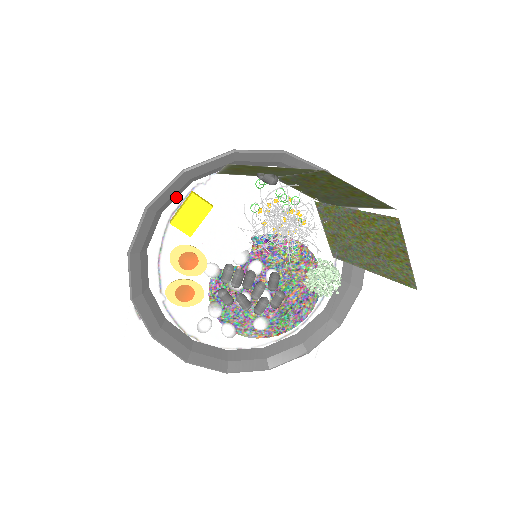
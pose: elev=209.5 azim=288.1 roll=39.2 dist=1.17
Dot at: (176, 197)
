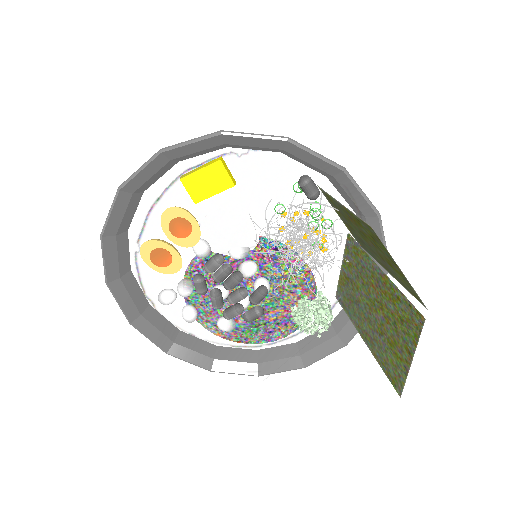
Dot at: (201, 154)
